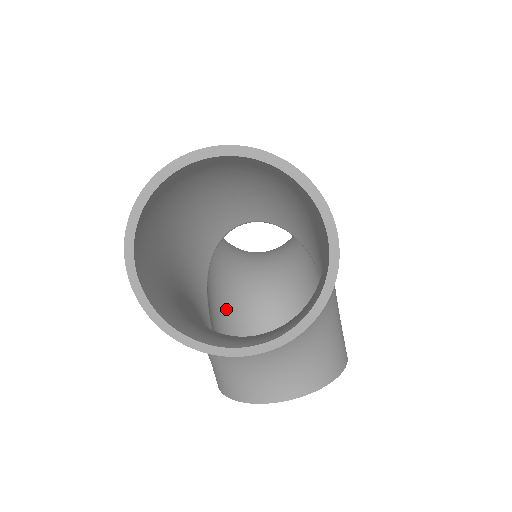
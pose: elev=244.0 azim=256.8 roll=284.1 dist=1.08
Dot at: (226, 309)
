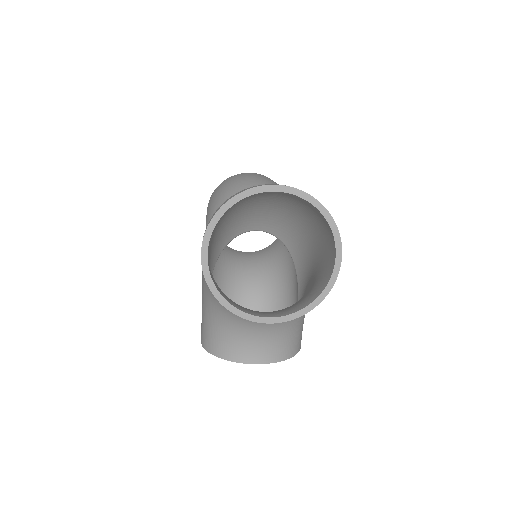
Dot at: occluded
